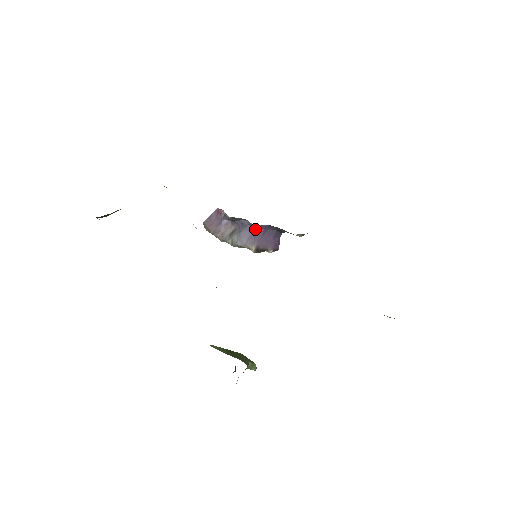
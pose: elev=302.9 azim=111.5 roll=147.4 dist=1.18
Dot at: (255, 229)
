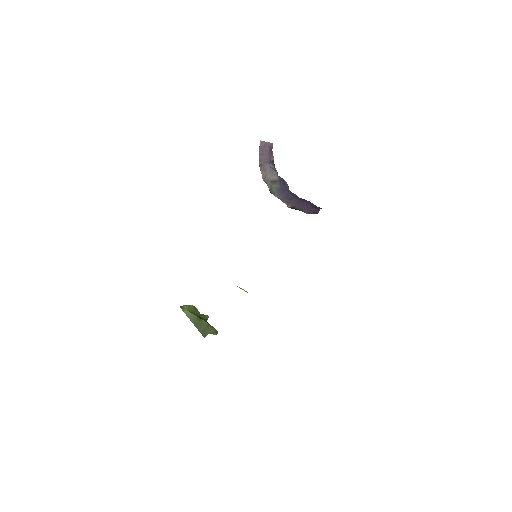
Dot at: (294, 195)
